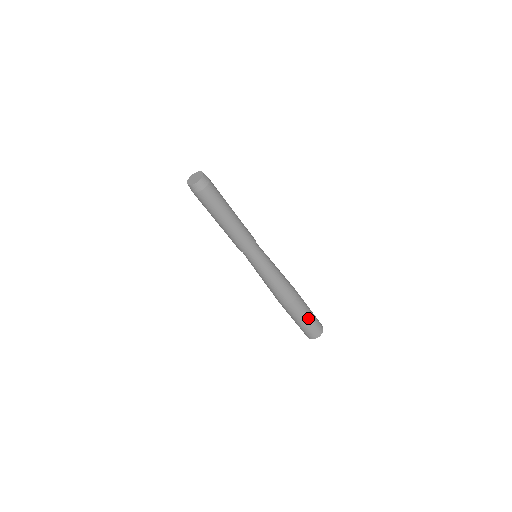
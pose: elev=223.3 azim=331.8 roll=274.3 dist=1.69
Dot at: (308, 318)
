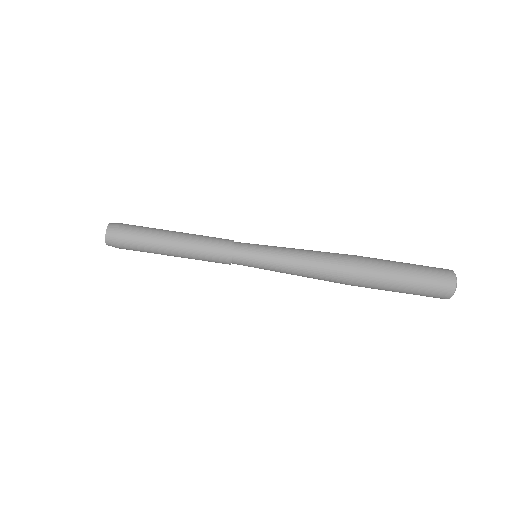
Dot at: (404, 265)
